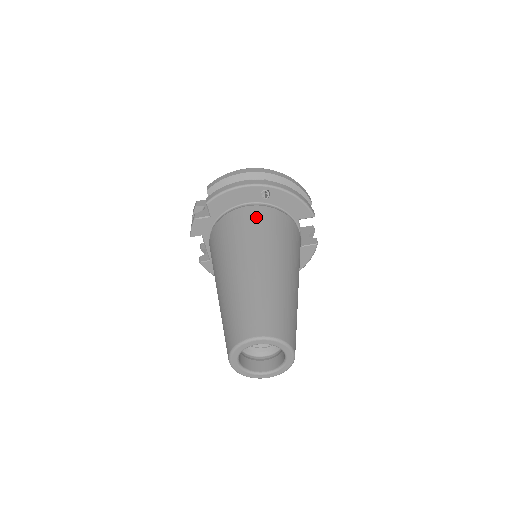
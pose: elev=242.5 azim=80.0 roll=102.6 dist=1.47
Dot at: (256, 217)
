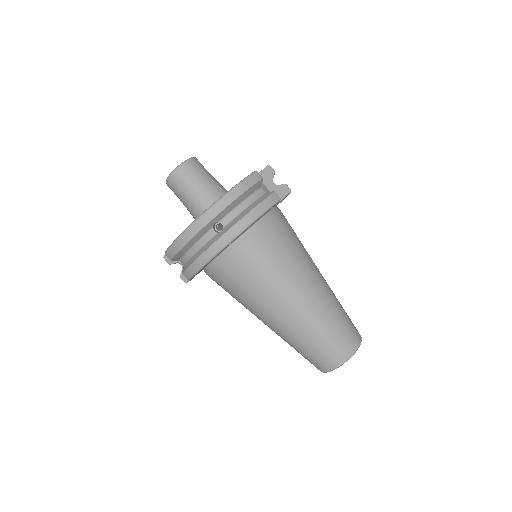
Dot at: (244, 266)
